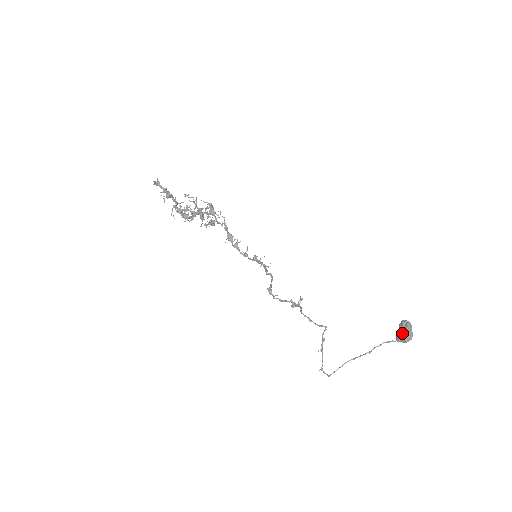
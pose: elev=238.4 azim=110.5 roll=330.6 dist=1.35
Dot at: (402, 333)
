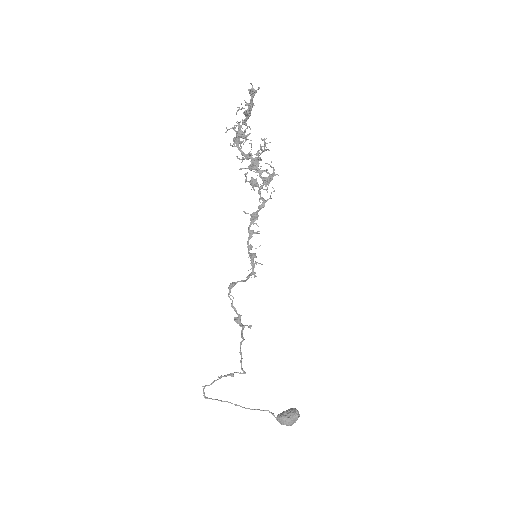
Dot at: (287, 420)
